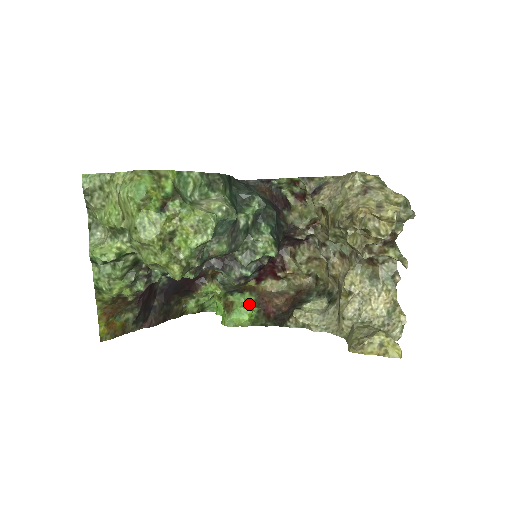
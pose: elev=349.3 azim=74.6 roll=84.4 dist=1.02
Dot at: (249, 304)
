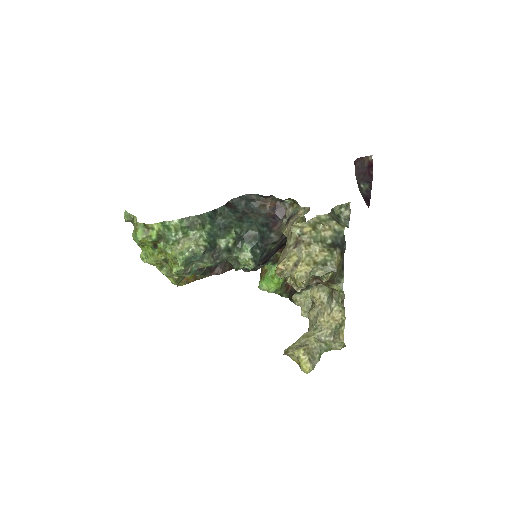
Dot at: occluded
